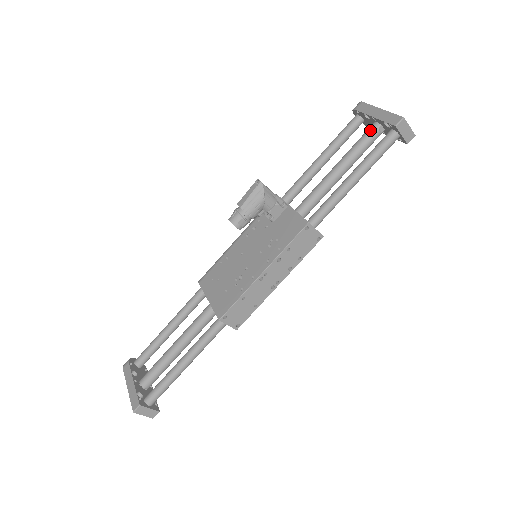
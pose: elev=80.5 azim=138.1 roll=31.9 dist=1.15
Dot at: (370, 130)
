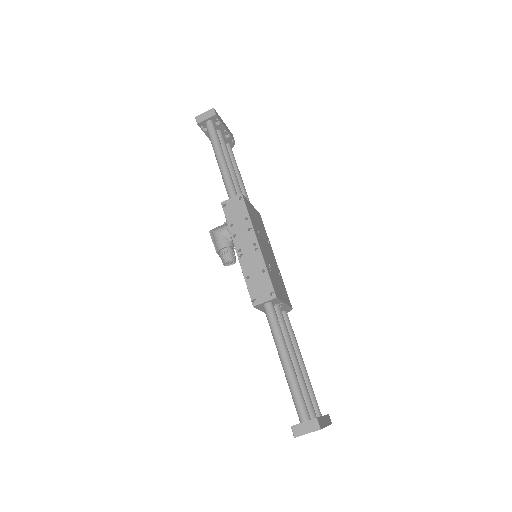
Dot at: occluded
